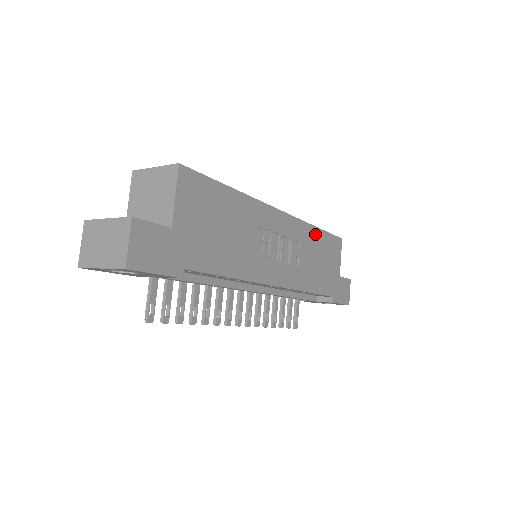
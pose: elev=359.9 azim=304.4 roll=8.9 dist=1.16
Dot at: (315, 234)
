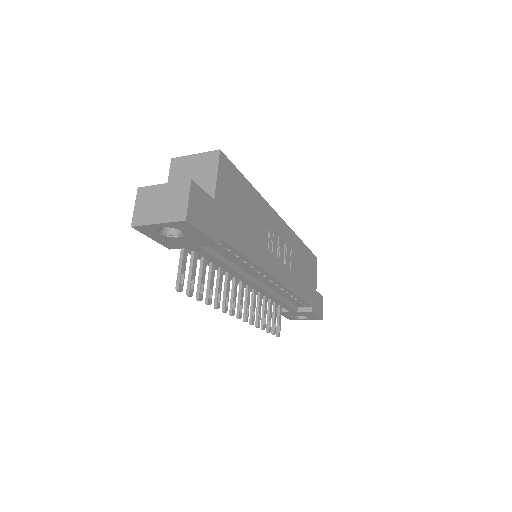
Dot at: (300, 246)
